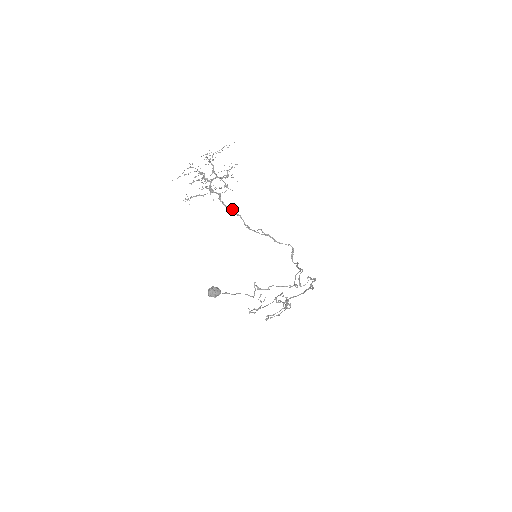
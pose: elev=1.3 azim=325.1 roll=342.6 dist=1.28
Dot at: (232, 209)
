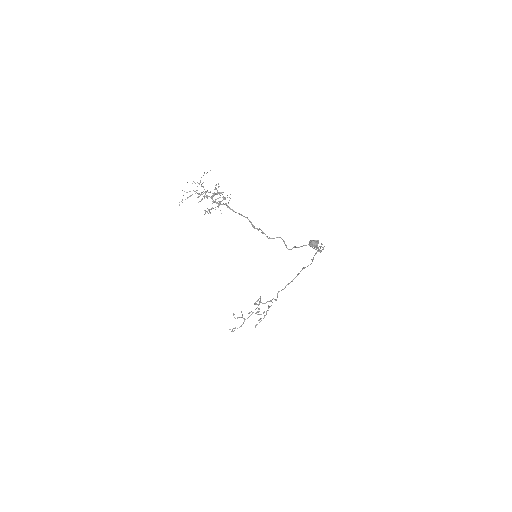
Dot at: (240, 214)
